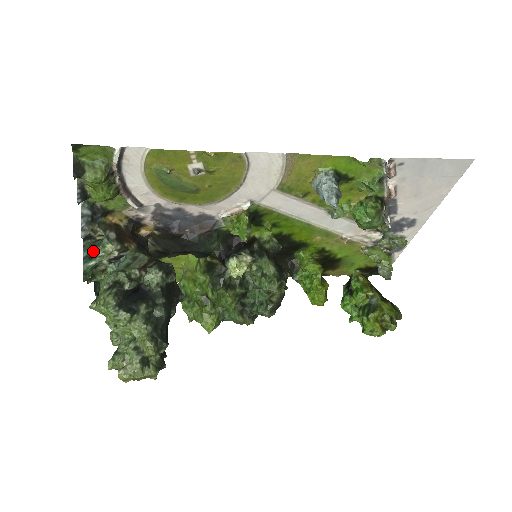
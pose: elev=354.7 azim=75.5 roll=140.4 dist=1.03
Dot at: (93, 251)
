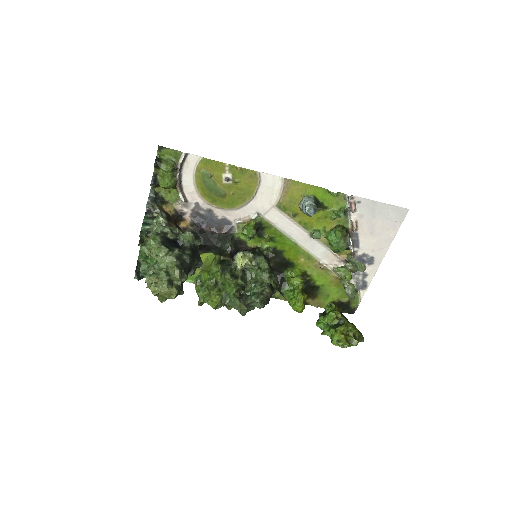
Dot at: (149, 221)
